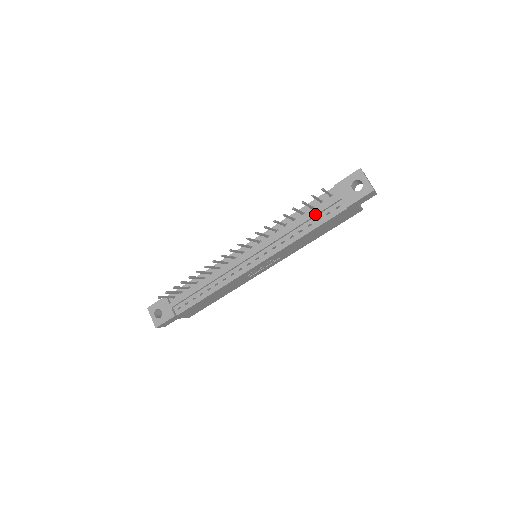
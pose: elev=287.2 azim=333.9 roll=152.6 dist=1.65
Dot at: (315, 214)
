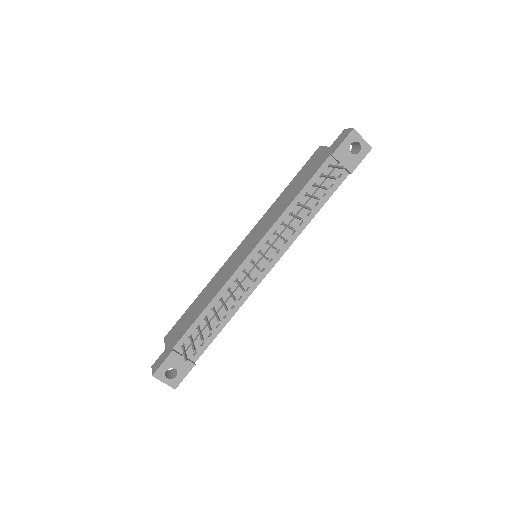
Dot at: (322, 191)
